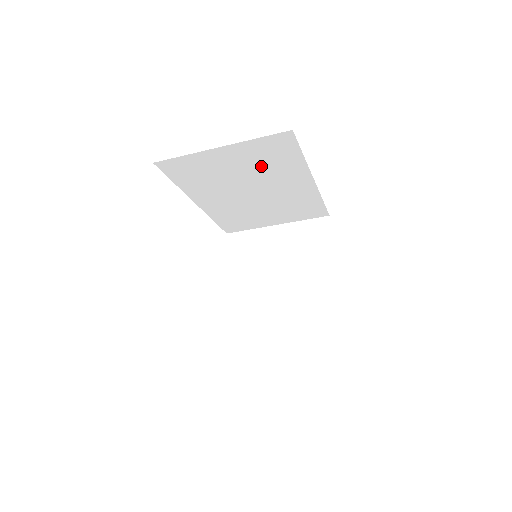
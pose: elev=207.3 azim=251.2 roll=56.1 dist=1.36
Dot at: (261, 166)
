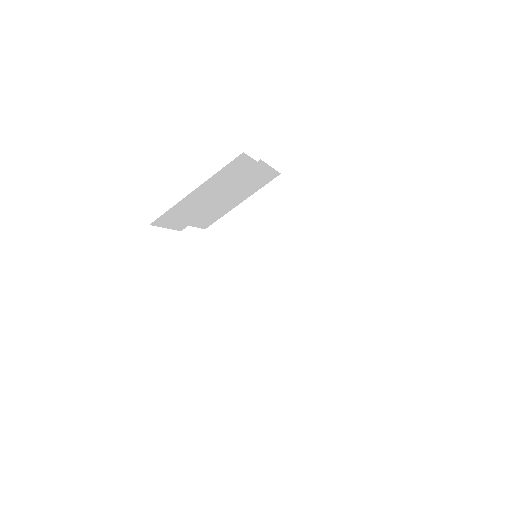
Dot at: (272, 219)
